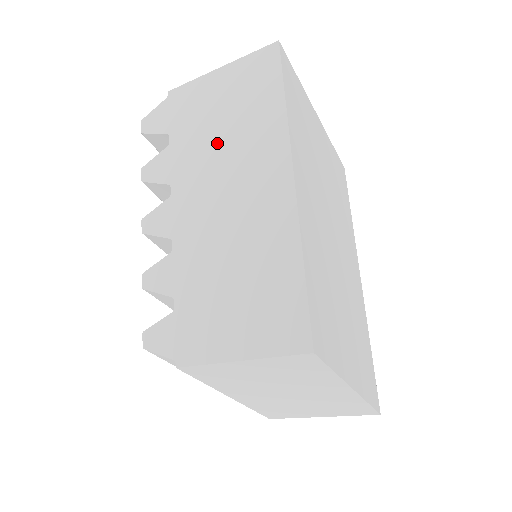
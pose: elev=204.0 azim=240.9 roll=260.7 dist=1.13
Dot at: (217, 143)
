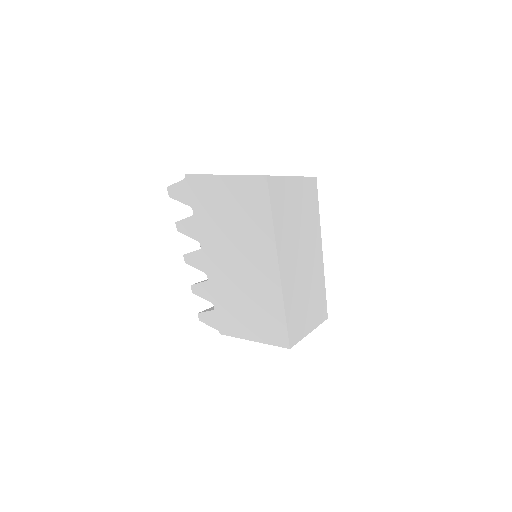
Dot at: (228, 229)
